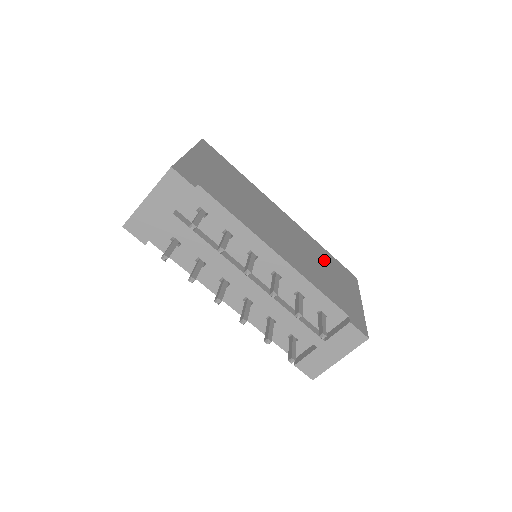
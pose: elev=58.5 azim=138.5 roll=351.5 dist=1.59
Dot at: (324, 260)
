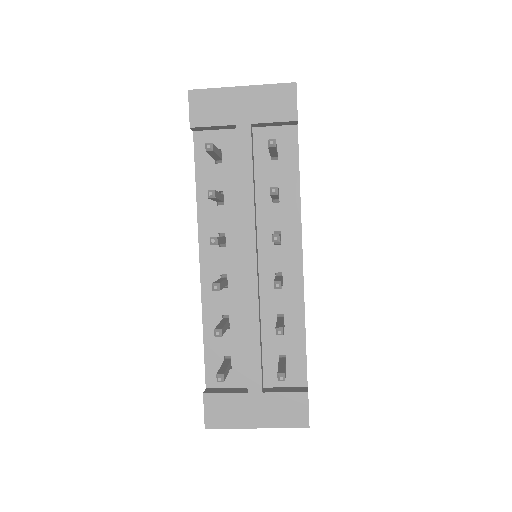
Dot at: occluded
